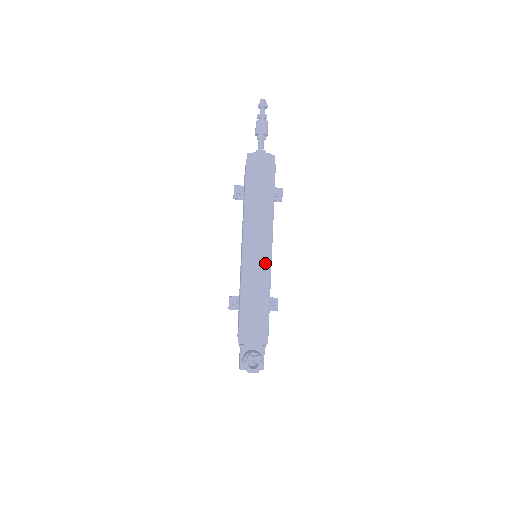
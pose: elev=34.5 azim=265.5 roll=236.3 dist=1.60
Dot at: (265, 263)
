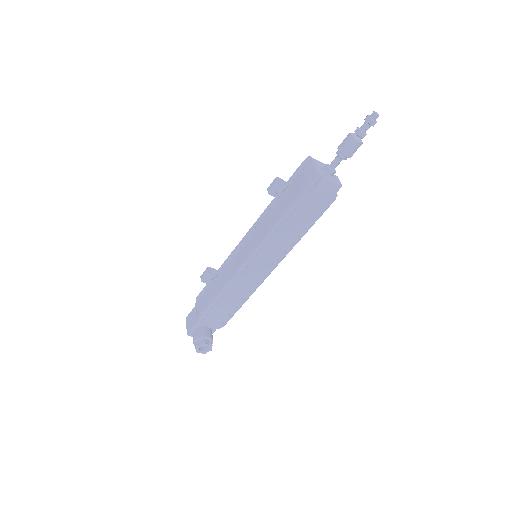
Dot at: (262, 276)
